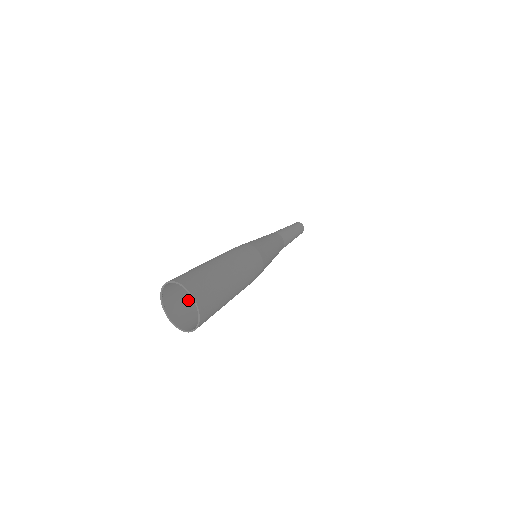
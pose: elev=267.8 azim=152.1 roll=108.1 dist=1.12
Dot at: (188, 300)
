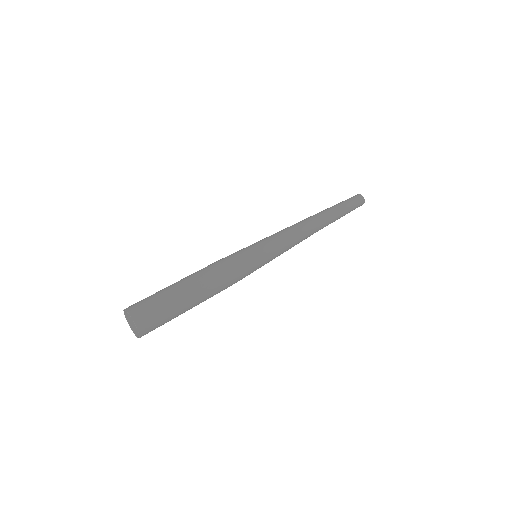
Dot at: occluded
